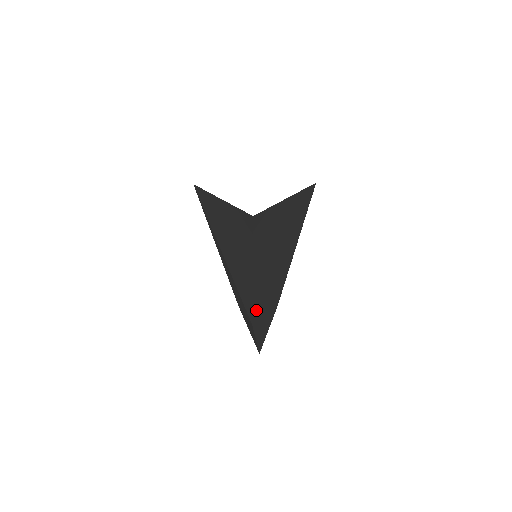
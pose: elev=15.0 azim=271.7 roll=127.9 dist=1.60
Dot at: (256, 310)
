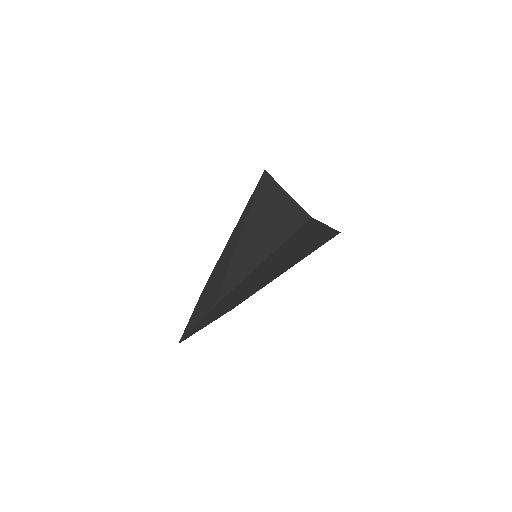
Dot at: (227, 297)
